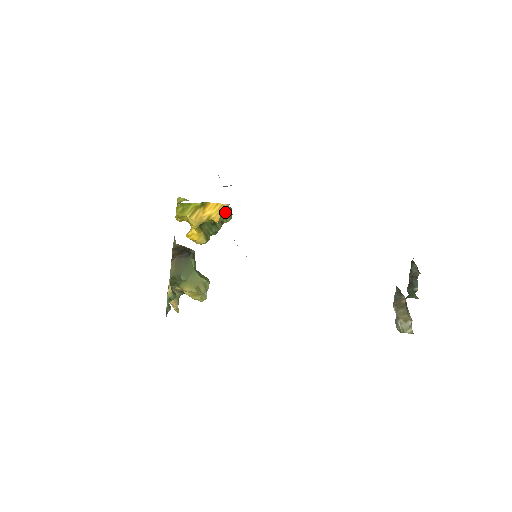
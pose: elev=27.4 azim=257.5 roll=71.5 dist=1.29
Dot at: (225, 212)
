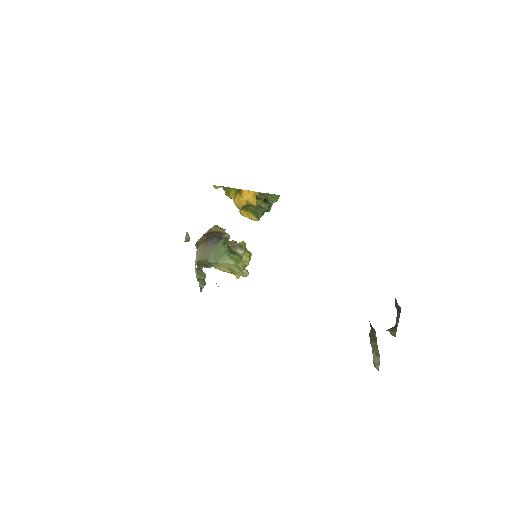
Dot at: (261, 197)
